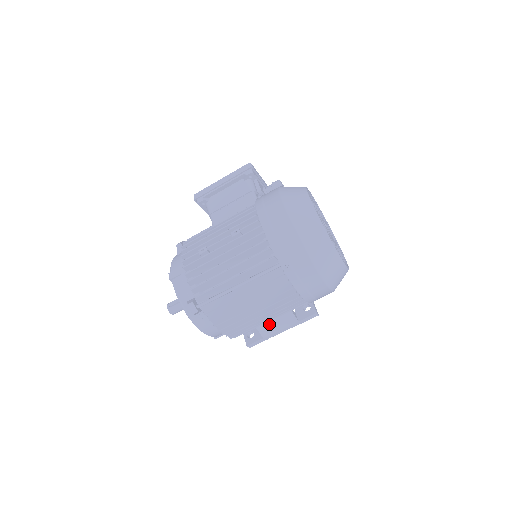
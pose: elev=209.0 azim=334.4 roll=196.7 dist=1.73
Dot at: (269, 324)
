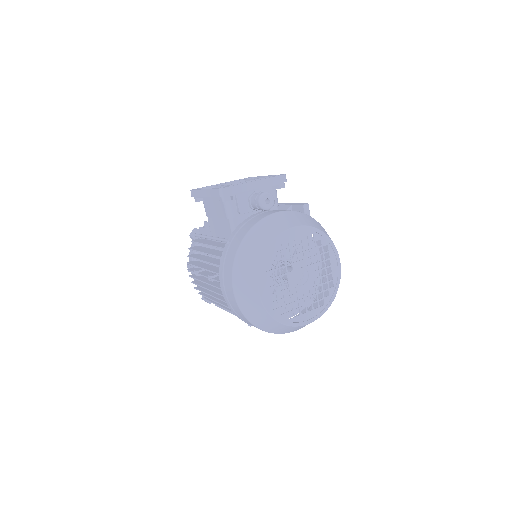
Dot at: occluded
